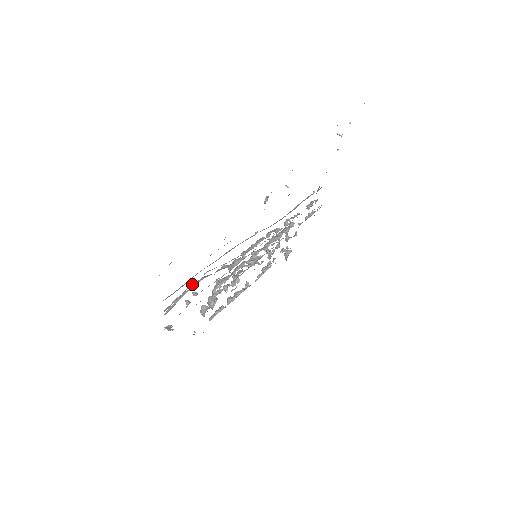
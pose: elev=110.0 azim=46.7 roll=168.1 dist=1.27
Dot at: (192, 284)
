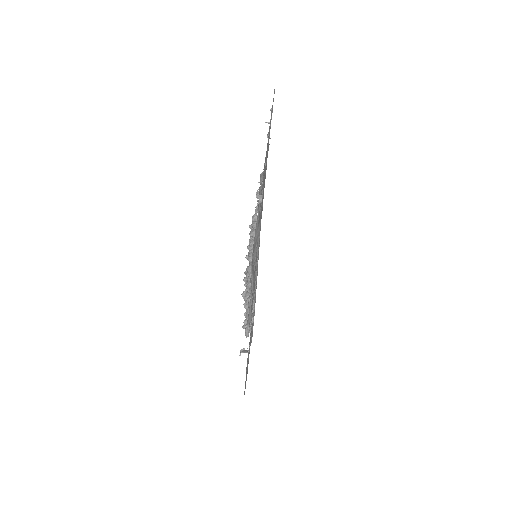
Dot at: (248, 300)
